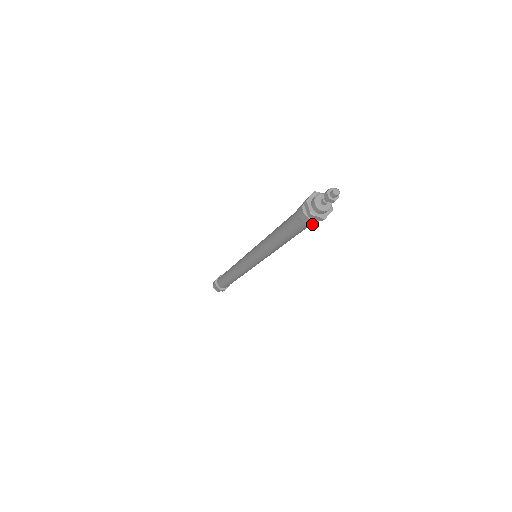
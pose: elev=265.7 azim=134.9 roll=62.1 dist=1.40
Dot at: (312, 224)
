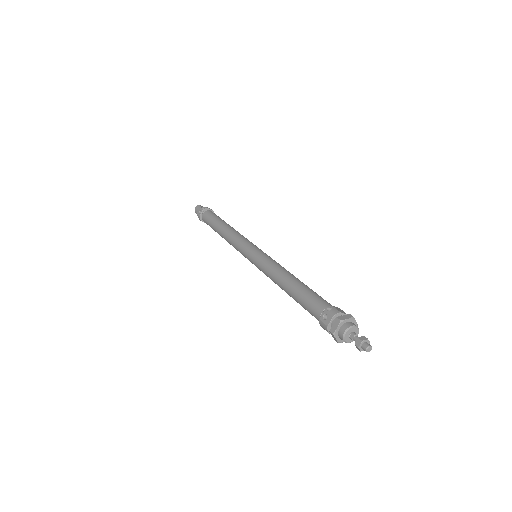
Dot at: occluded
